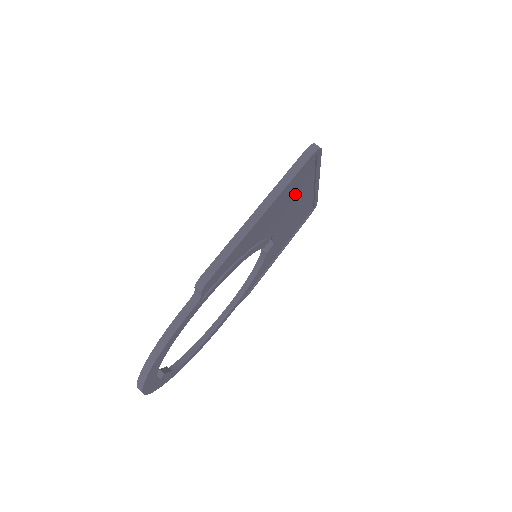
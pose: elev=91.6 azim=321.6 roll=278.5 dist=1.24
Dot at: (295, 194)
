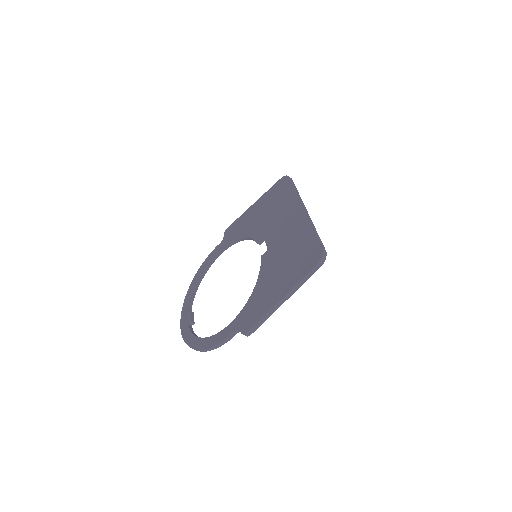
Dot at: occluded
